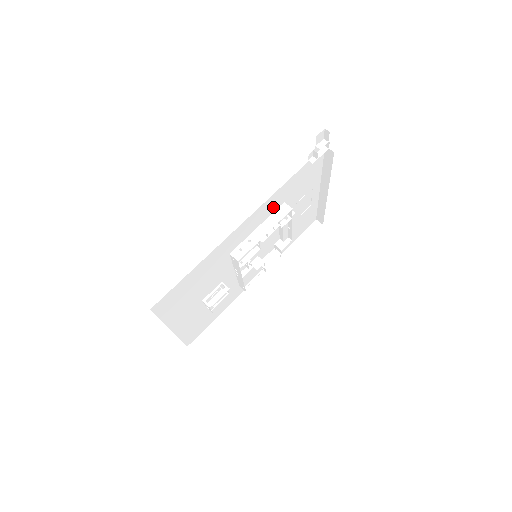
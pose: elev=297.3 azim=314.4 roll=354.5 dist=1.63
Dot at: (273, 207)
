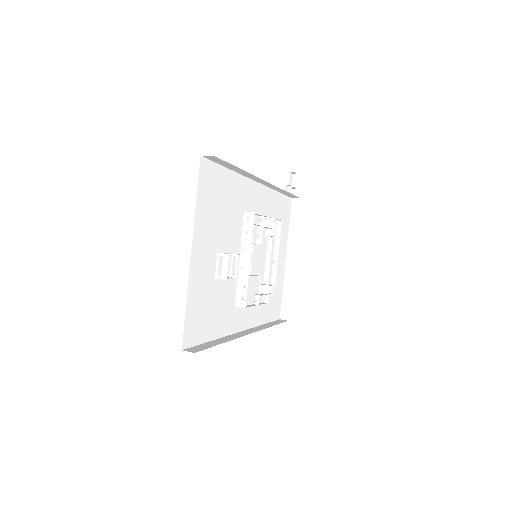
Dot at: (268, 210)
